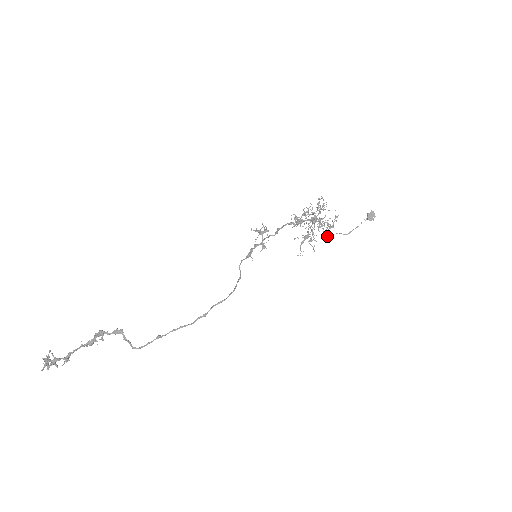
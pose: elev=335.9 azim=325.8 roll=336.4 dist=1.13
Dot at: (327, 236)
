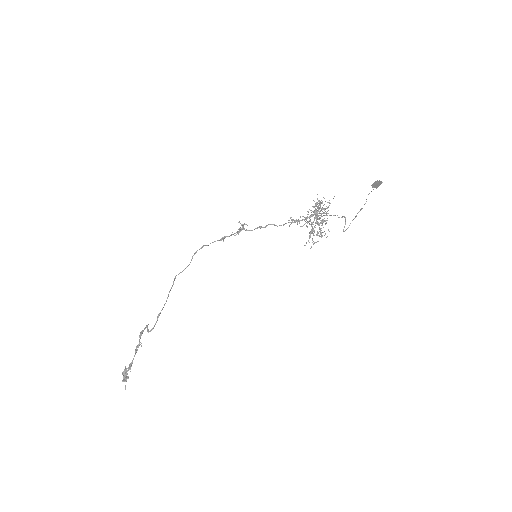
Dot at: (347, 228)
